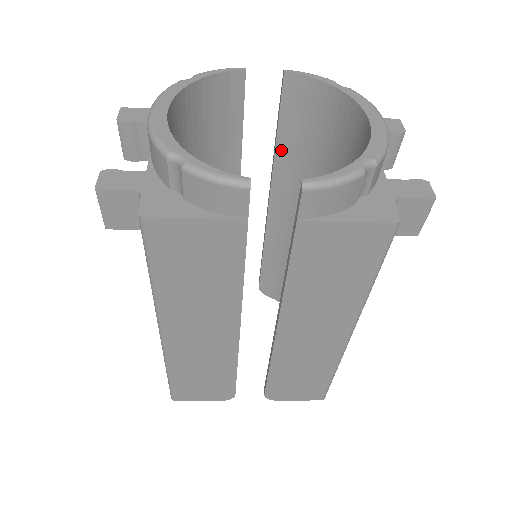
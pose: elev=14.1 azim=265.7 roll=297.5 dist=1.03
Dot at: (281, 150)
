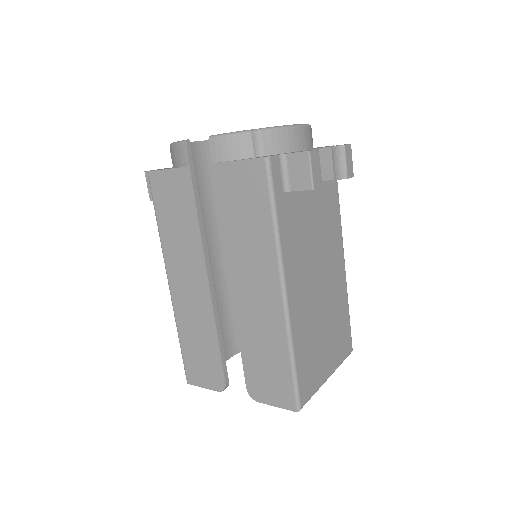
Dot at: occluded
